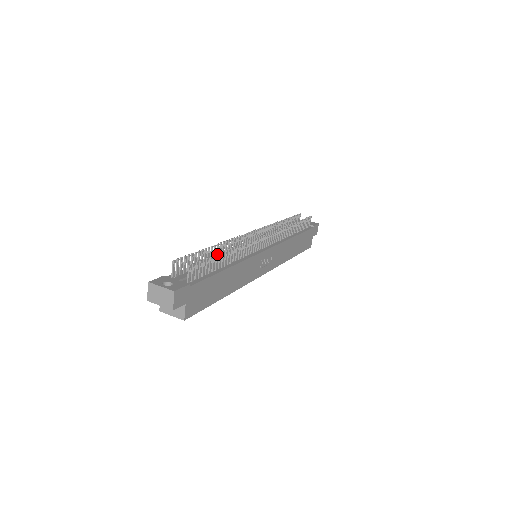
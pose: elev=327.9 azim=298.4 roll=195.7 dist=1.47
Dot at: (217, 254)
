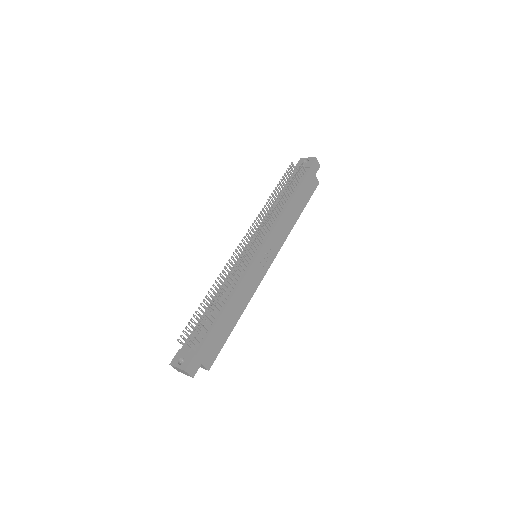
Dot at: (208, 311)
